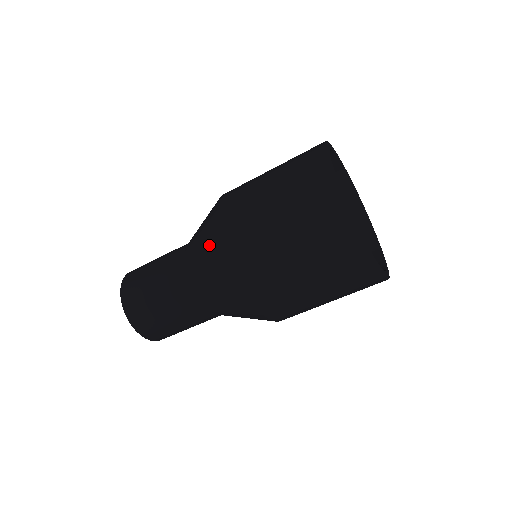
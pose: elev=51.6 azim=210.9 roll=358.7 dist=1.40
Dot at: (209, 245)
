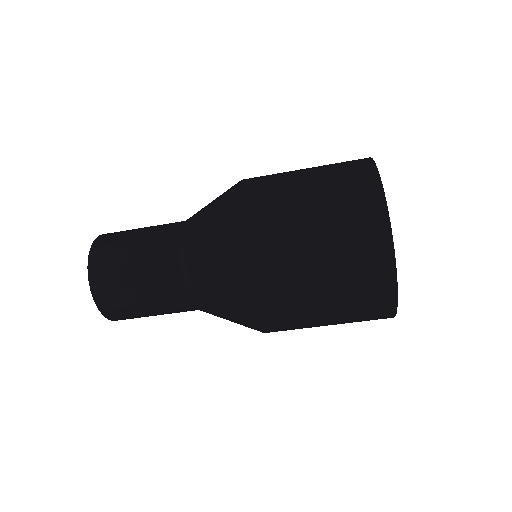
Dot at: (221, 239)
